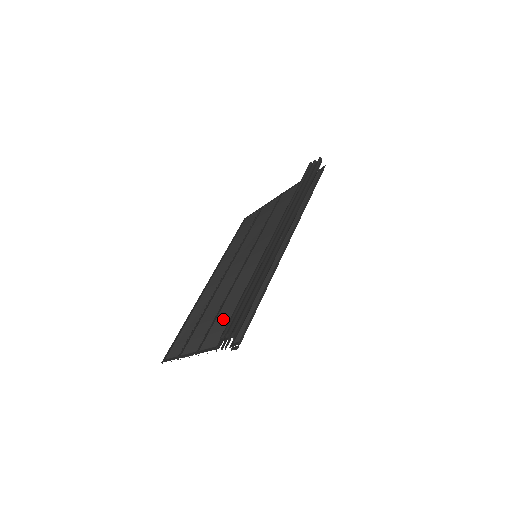
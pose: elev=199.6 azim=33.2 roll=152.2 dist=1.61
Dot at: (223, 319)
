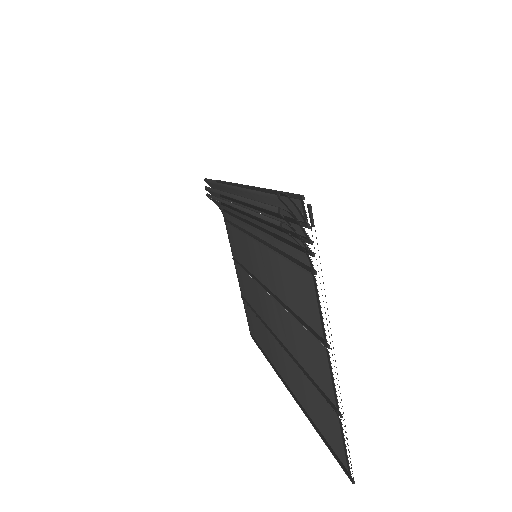
Dot at: (295, 287)
